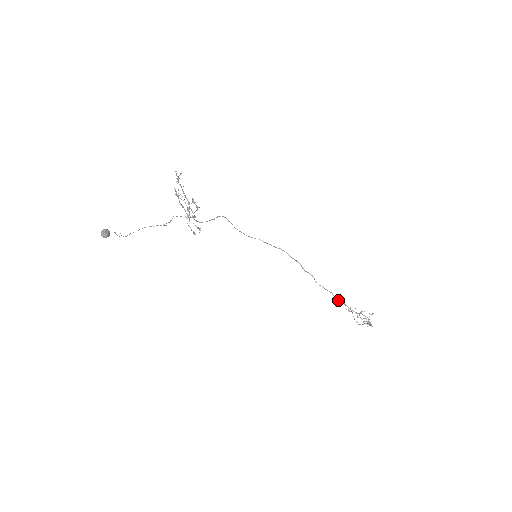
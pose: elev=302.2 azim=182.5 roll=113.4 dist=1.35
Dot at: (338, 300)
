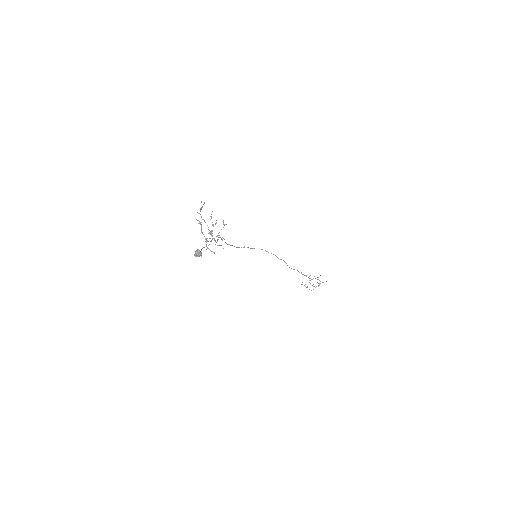
Dot at: (302, 274)
